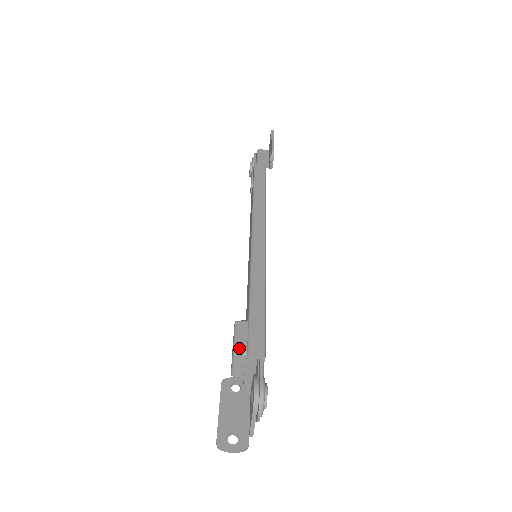
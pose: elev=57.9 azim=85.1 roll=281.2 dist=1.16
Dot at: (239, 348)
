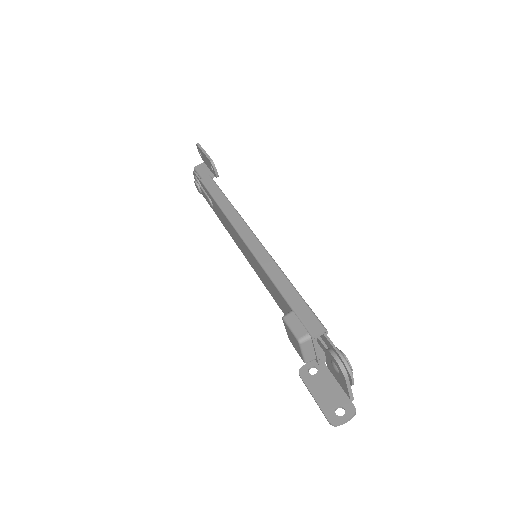
Dot at: (301, 336)
